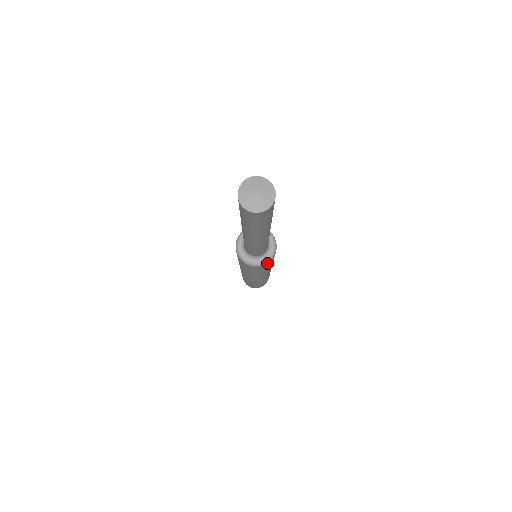
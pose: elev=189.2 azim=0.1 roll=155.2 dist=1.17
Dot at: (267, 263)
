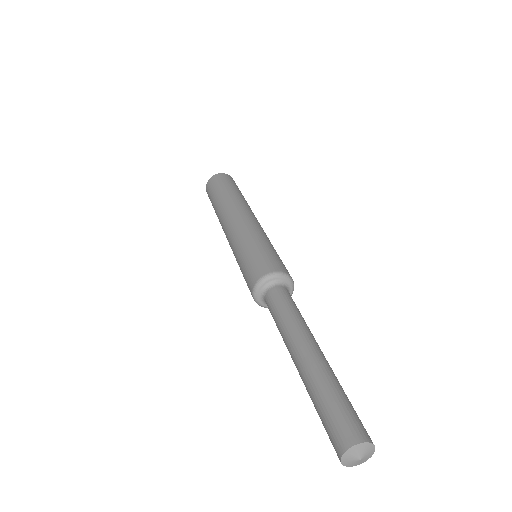
Dot at: occluded
